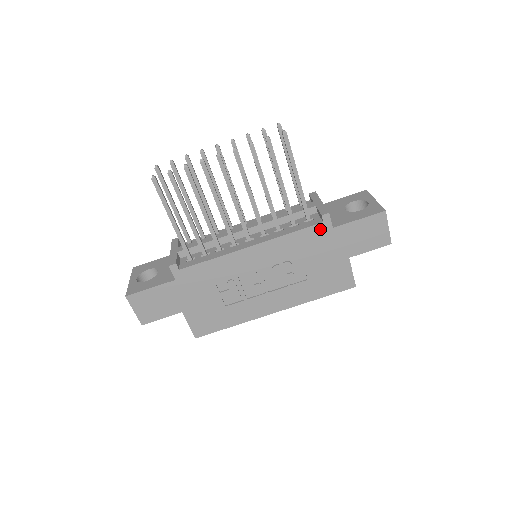
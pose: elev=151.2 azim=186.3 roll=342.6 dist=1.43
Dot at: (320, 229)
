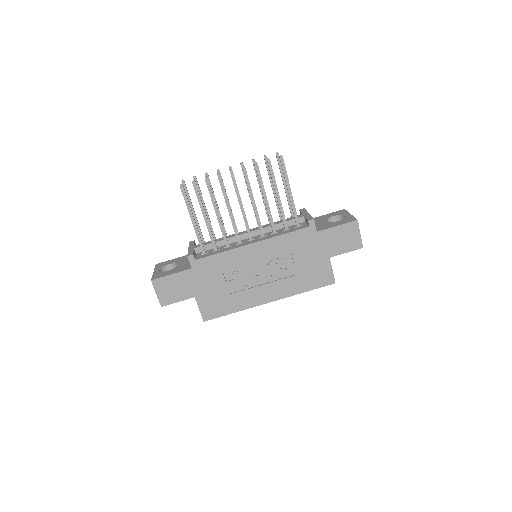
Dot at: (307, 232)
